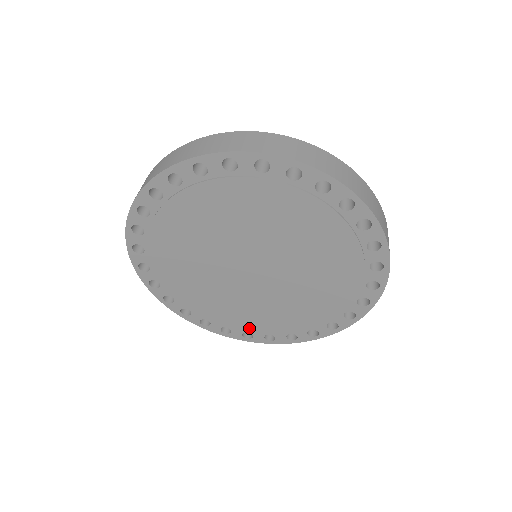
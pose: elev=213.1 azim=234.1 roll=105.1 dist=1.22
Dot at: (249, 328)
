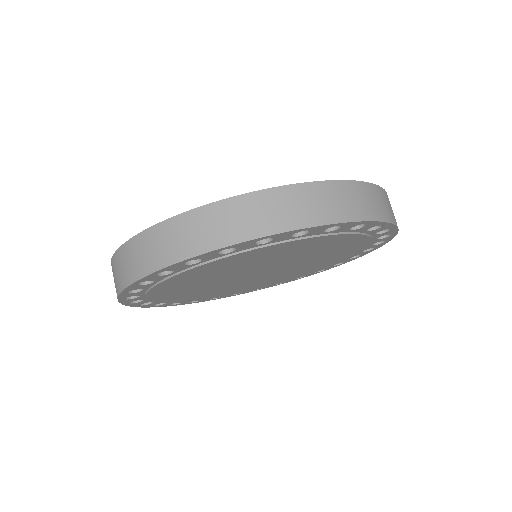
Dot at: (259, 288)
